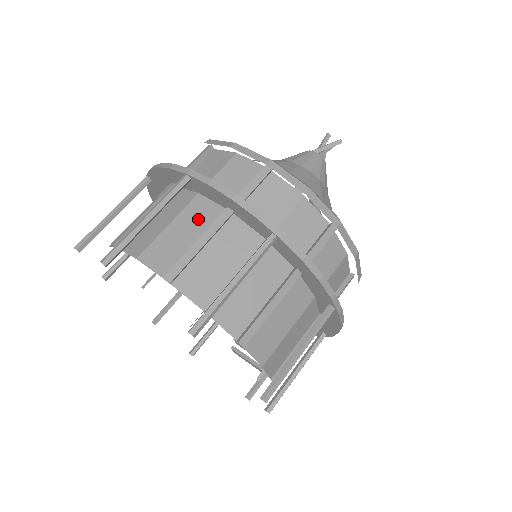
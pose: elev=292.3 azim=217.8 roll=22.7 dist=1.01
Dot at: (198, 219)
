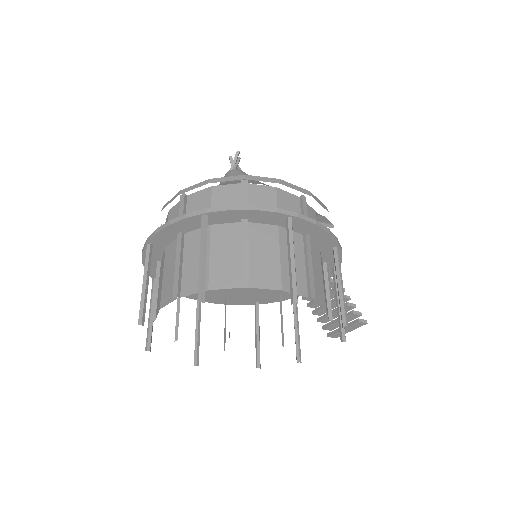
Dot at: (172, 257)
